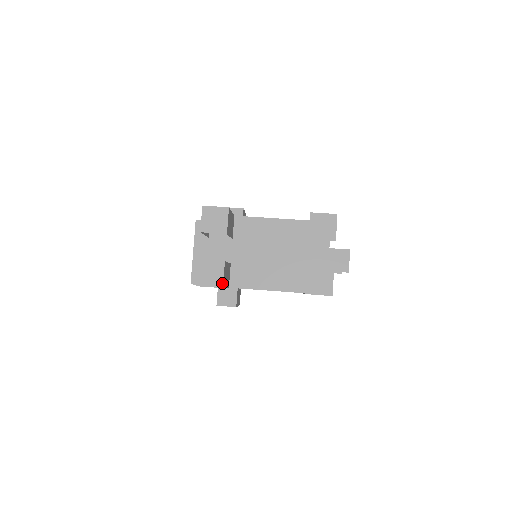
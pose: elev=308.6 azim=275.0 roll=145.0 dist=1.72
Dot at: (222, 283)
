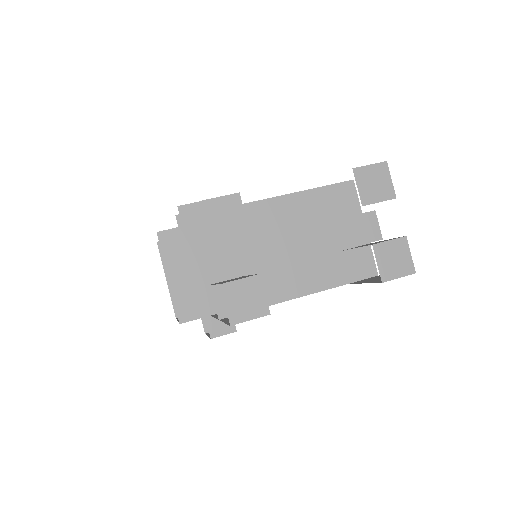
Dot at: (267, 307)
